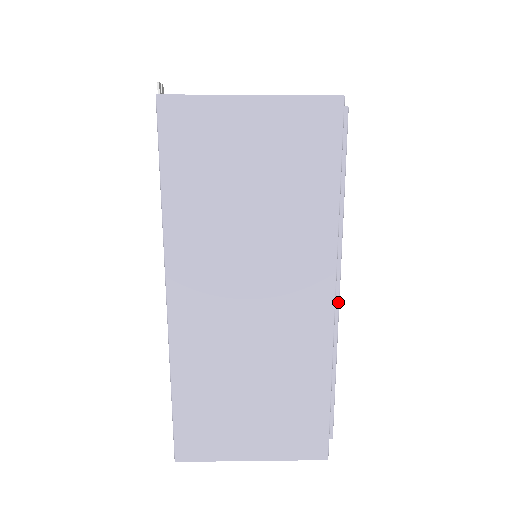
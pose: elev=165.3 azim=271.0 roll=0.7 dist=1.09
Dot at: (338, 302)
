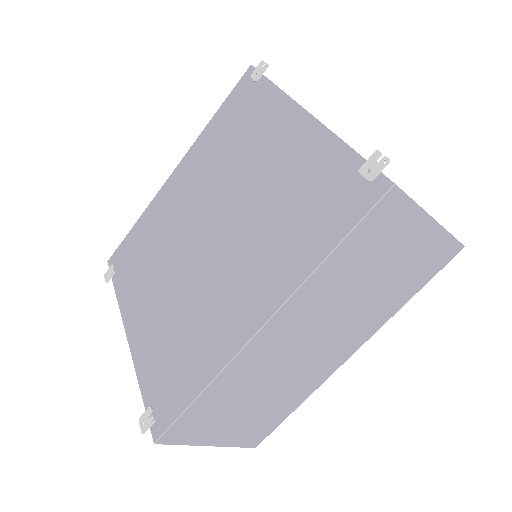
Dot at: occluded
